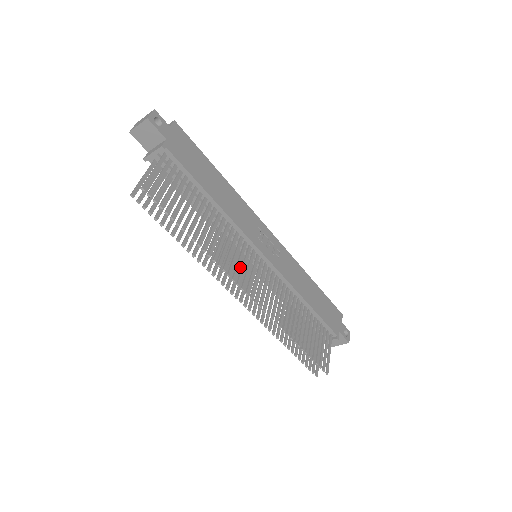
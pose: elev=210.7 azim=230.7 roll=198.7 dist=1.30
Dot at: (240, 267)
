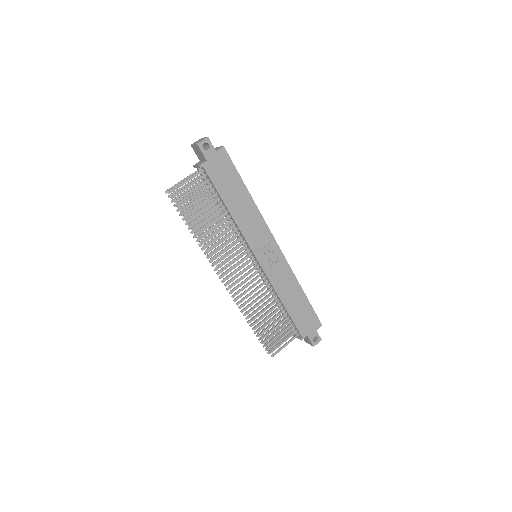
Dot at: occluded
